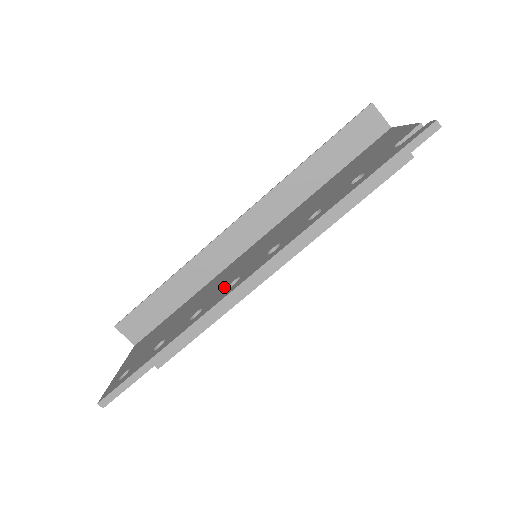
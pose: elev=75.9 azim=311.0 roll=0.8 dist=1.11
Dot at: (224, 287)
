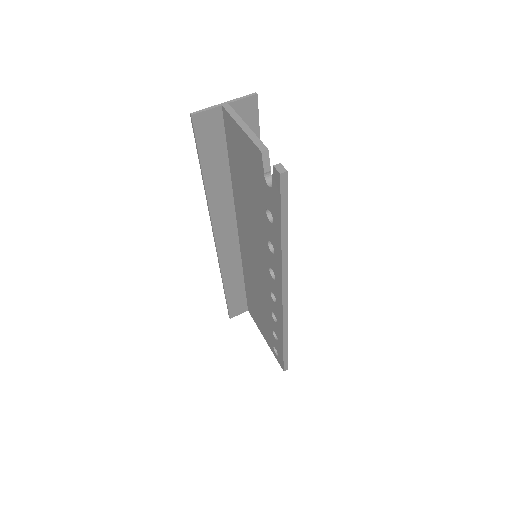
Dot at: (269, 296)
